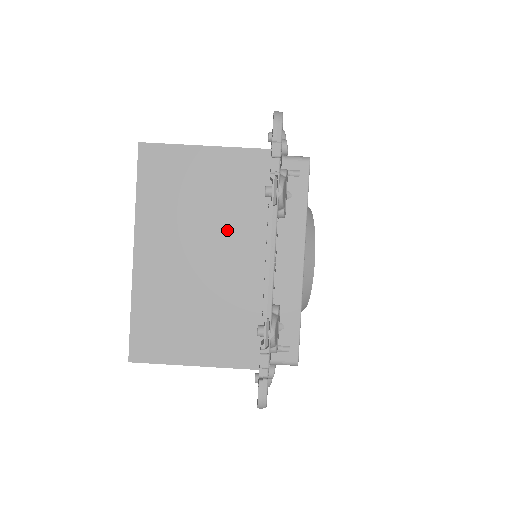
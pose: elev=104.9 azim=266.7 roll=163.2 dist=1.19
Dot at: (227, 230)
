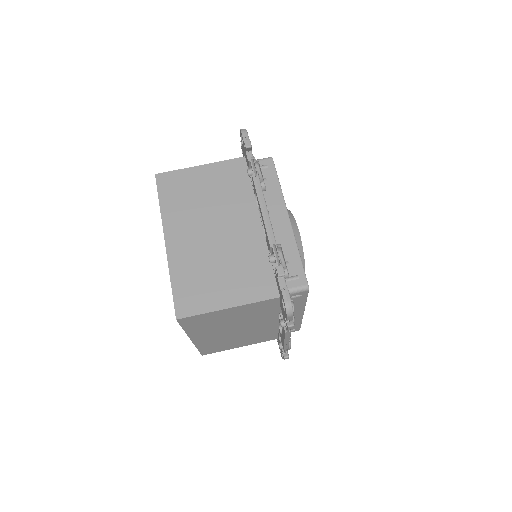
Dot at: (229, 210)
